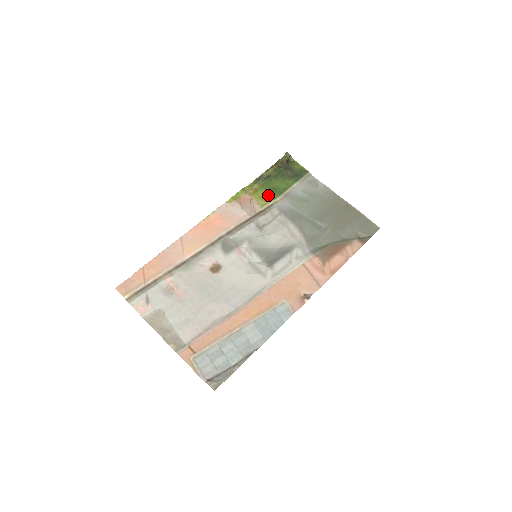
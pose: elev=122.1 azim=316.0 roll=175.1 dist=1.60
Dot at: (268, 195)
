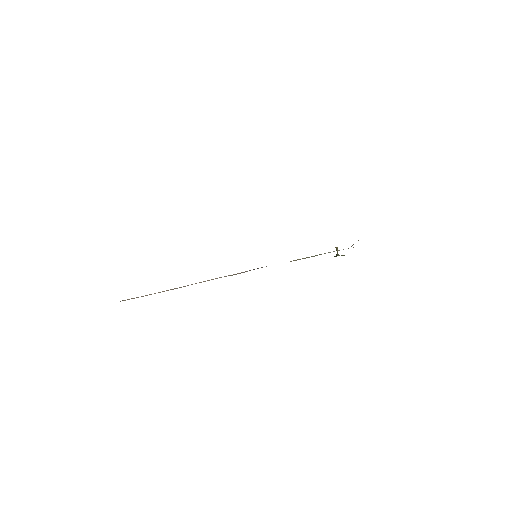
Dot at: occluded
